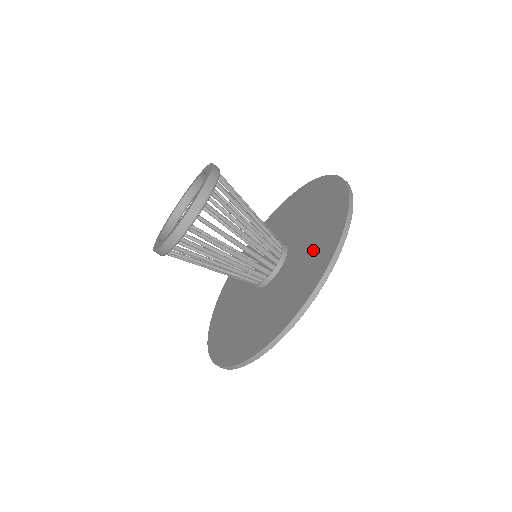
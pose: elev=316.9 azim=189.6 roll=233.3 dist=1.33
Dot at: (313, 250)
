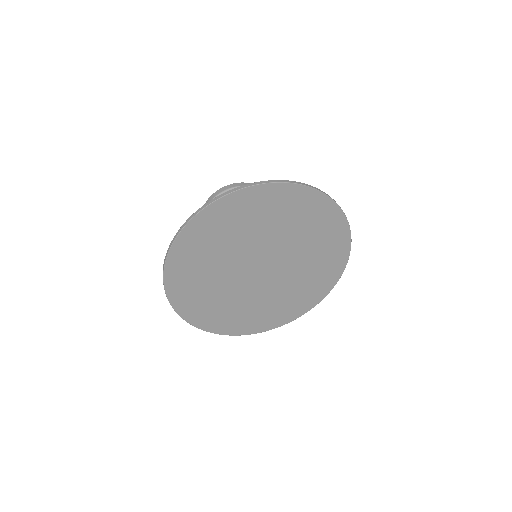
Dot at: (250, 214)
